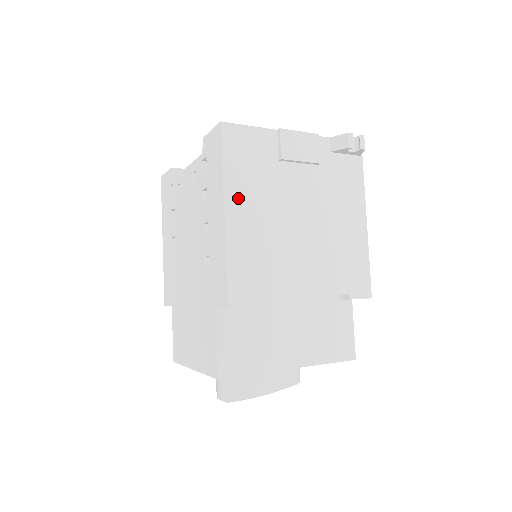
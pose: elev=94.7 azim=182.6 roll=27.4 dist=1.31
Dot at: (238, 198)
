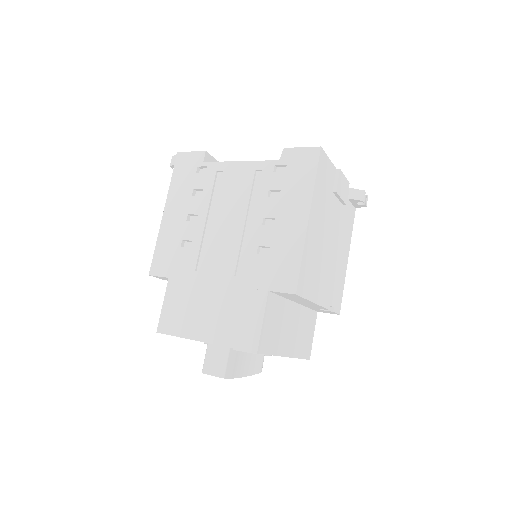
Dot at: (315, 210)
